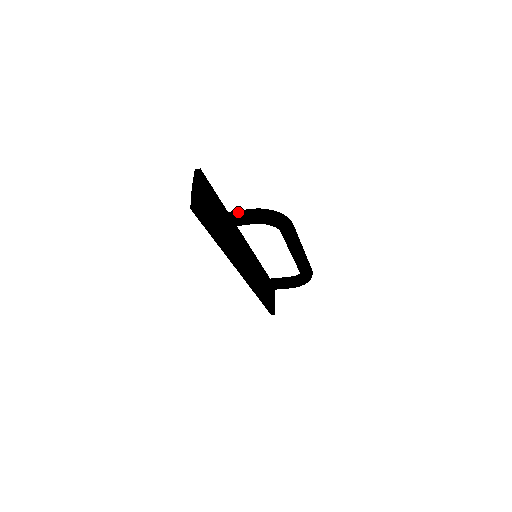
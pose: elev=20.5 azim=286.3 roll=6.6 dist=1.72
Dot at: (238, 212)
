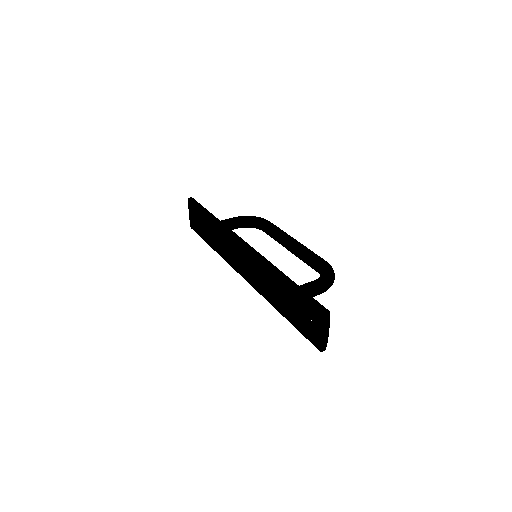
Dot at: (312, 293)
